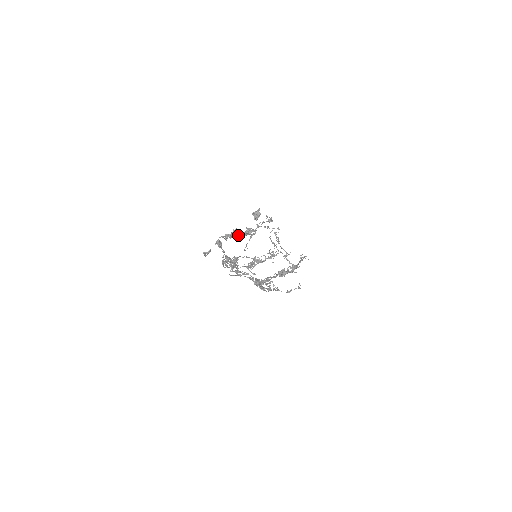
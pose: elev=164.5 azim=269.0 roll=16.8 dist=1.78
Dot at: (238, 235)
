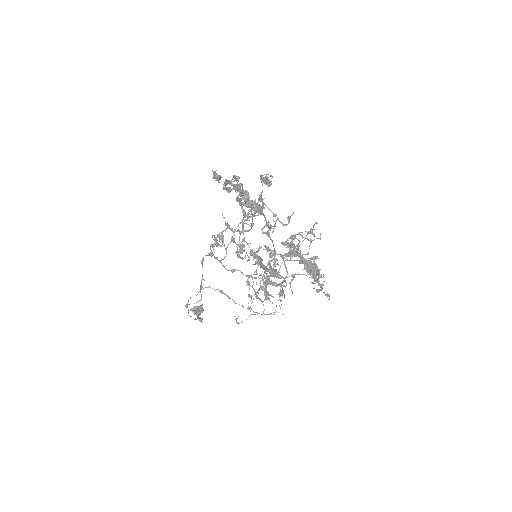
Dot at: (248, 198)
